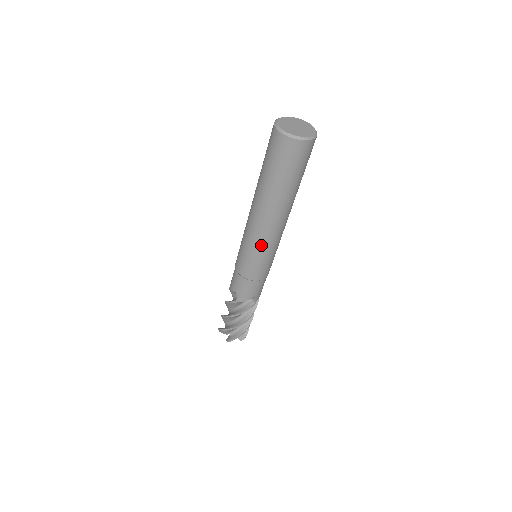
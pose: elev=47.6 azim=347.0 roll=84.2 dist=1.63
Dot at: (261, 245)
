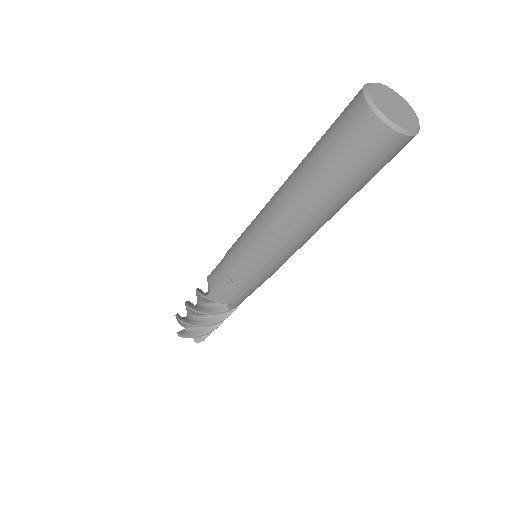
Dot at: occluded
